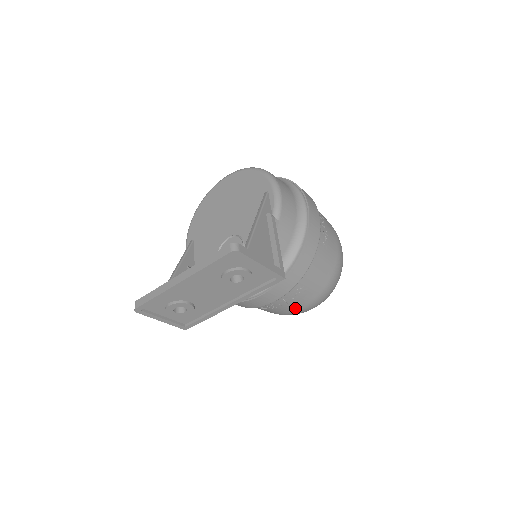
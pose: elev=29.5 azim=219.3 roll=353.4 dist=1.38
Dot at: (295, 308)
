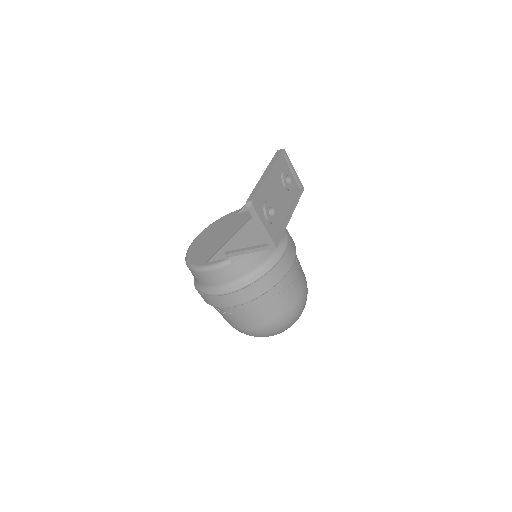
Dot at: (302, 286)
